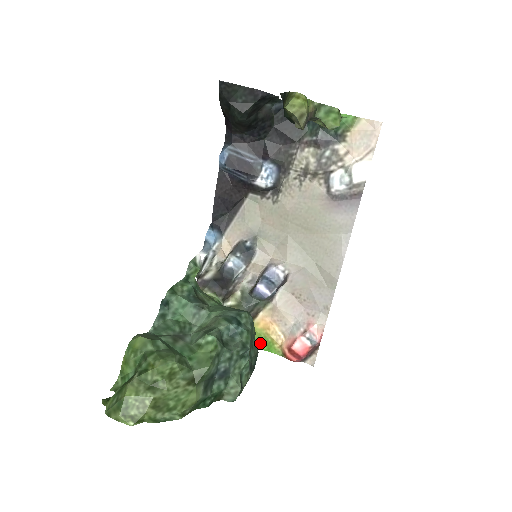
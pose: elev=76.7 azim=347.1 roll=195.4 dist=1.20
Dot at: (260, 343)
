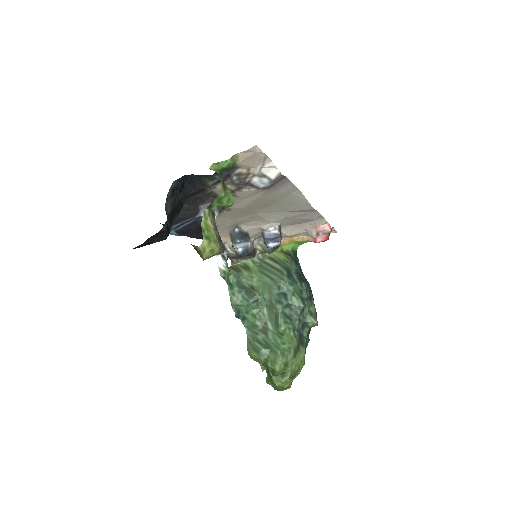
Dot at: (295, 246)
